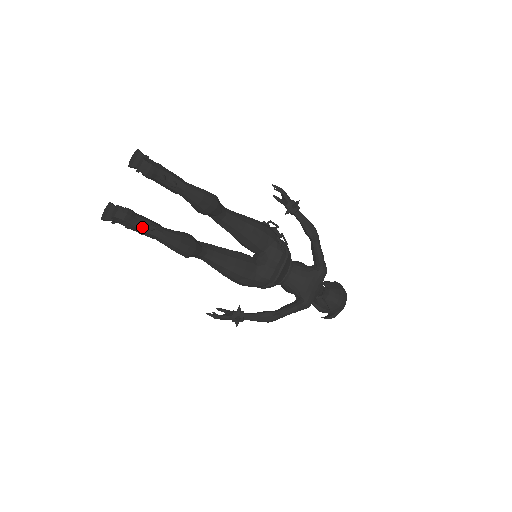
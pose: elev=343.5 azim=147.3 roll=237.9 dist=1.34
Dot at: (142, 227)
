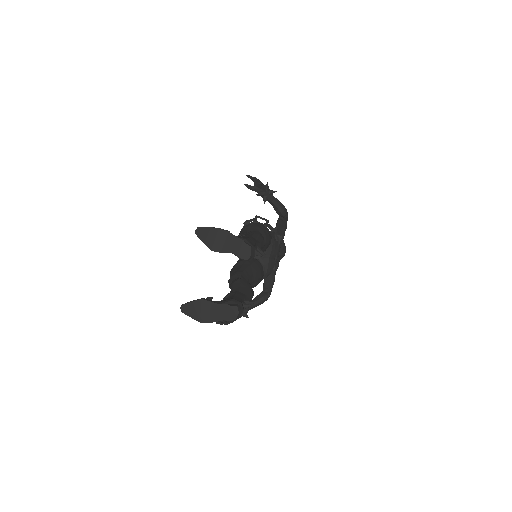
Dot at: occluded
